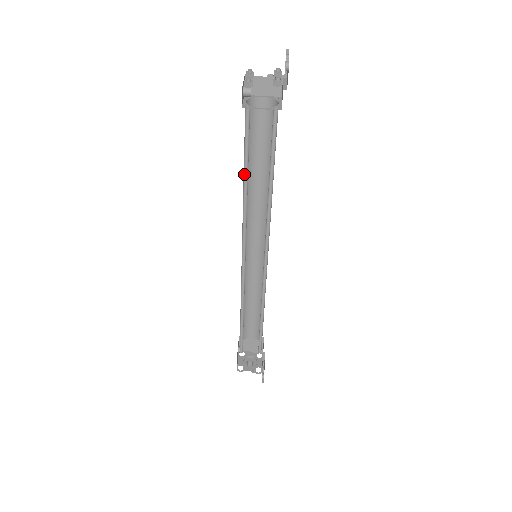
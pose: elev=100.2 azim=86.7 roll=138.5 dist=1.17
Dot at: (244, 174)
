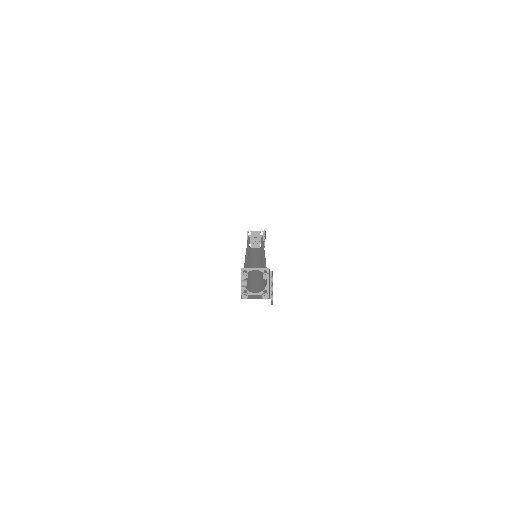
Dot at: occluded
